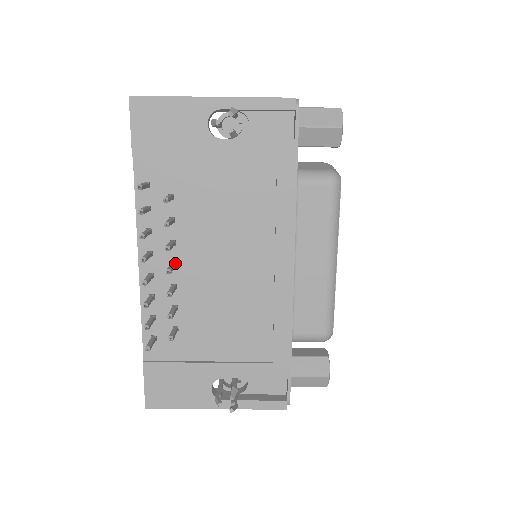
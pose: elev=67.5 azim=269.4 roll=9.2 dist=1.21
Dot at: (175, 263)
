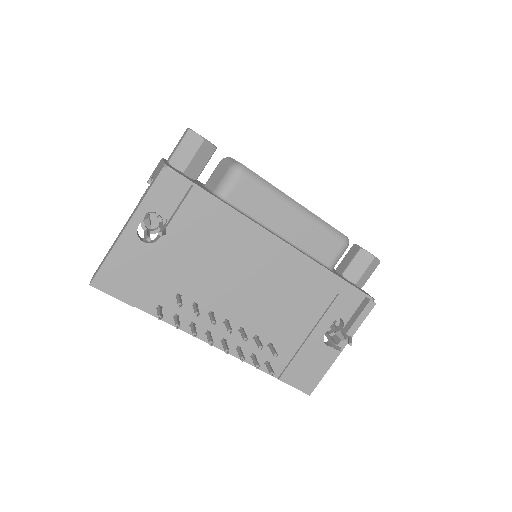
Dot at: (226, 320)
